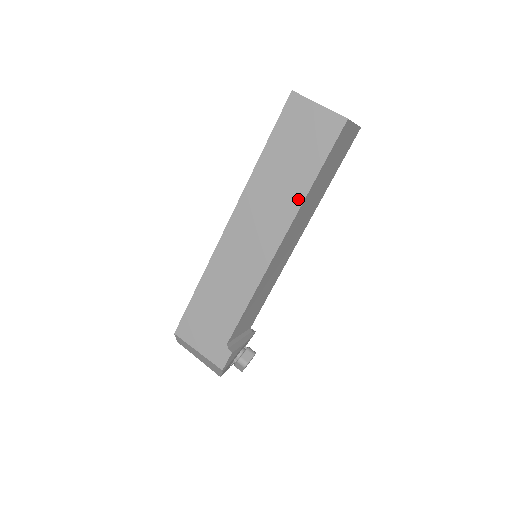
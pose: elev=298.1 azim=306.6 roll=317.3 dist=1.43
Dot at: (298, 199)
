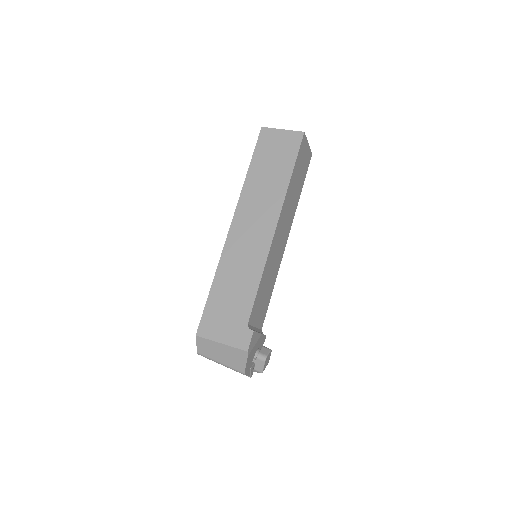
Dot at: (282, 190)
